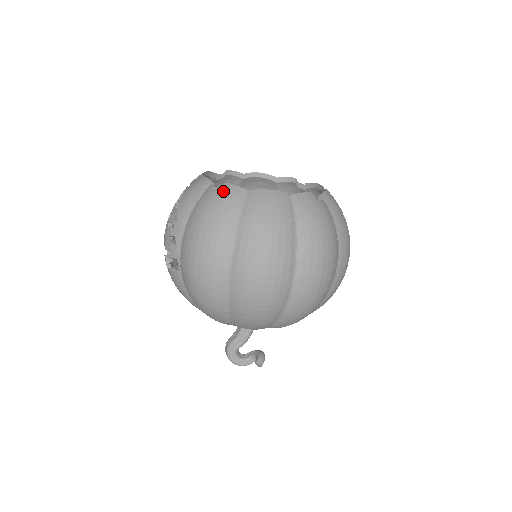
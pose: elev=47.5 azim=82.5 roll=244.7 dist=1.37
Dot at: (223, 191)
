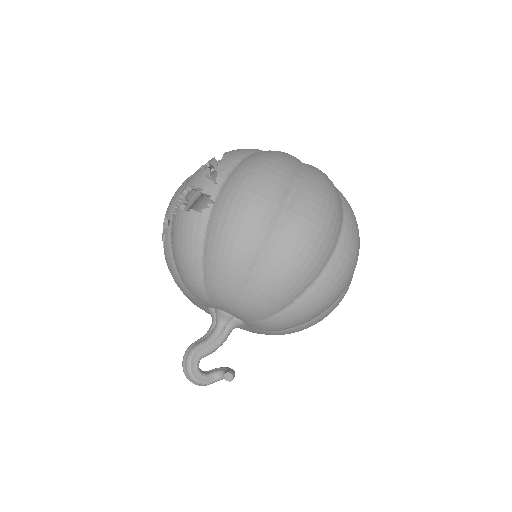
Dot at: (282, 153)
